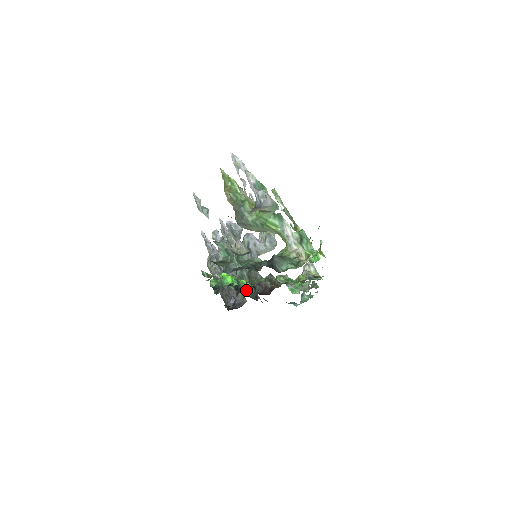
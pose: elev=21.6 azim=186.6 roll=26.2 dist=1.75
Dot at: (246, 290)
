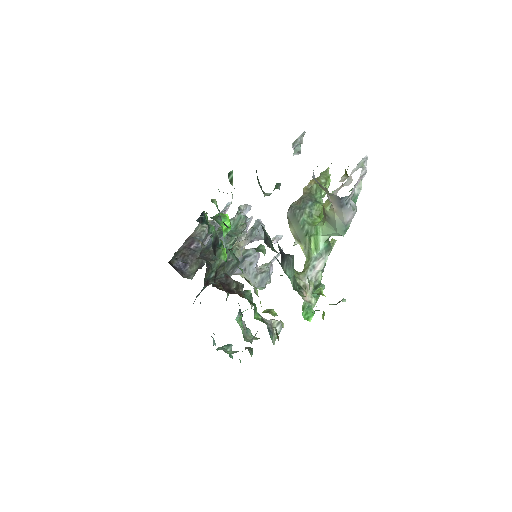
Dot at: (219, 257)
